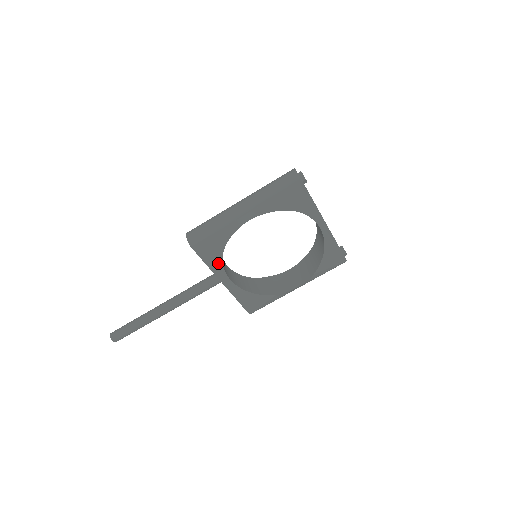
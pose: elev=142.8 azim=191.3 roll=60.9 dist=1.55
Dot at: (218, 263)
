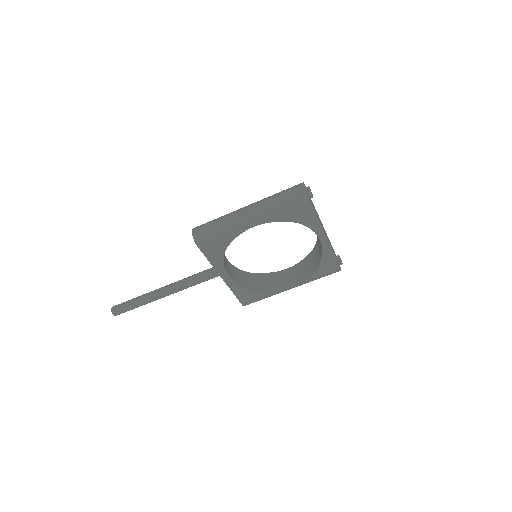
Dot at: (219, 260)
